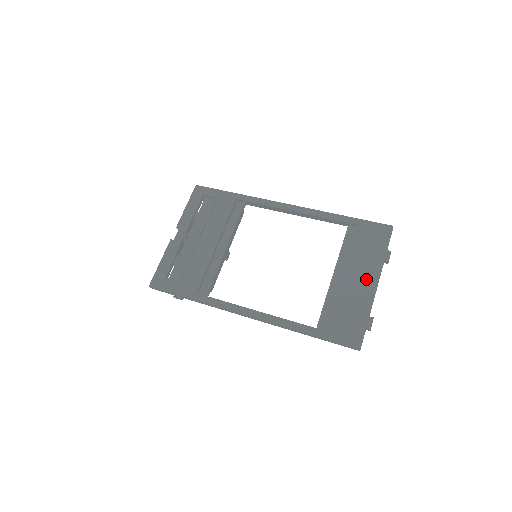
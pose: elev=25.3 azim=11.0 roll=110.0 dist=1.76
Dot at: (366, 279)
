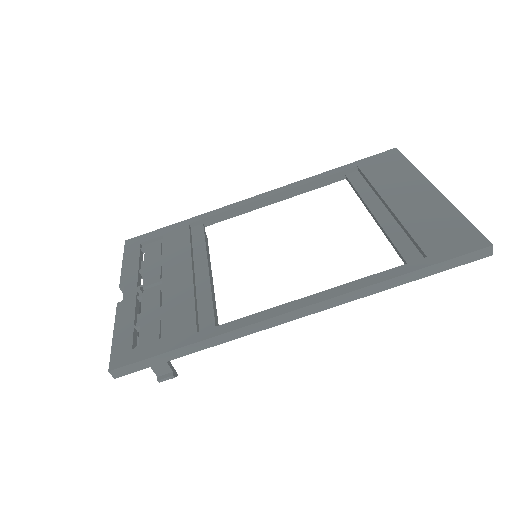
Dot at: (417, 192)
